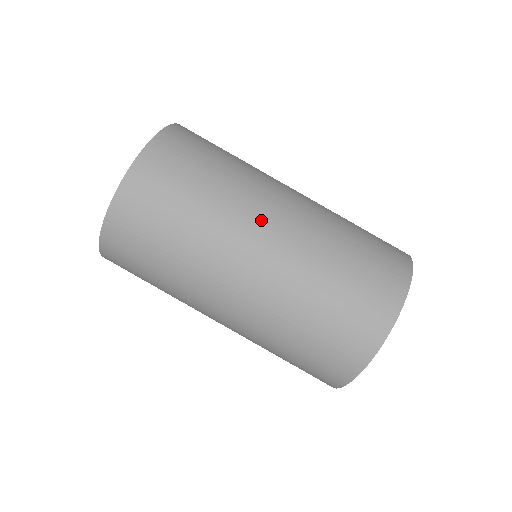
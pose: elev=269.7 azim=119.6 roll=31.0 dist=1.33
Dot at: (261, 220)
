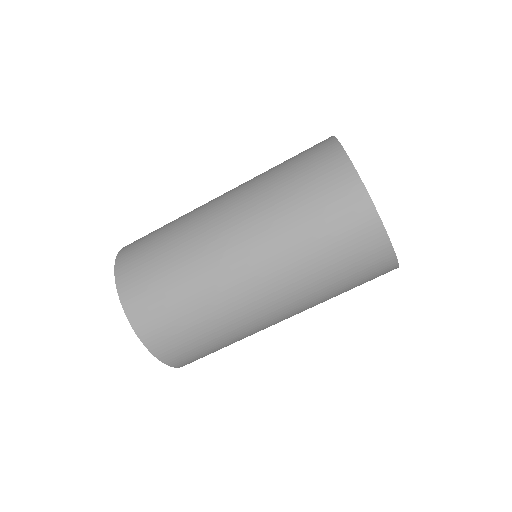
Dot at: (224, 253)
